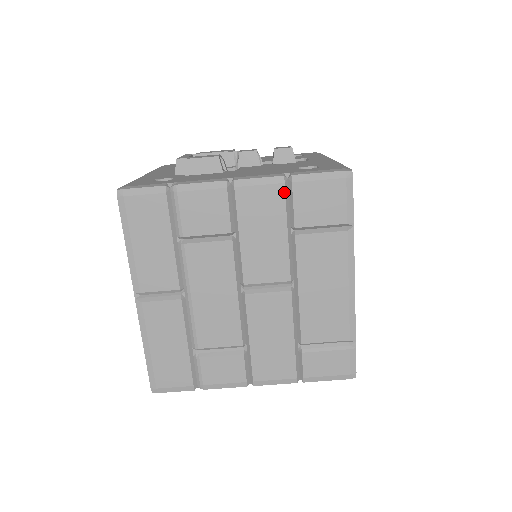
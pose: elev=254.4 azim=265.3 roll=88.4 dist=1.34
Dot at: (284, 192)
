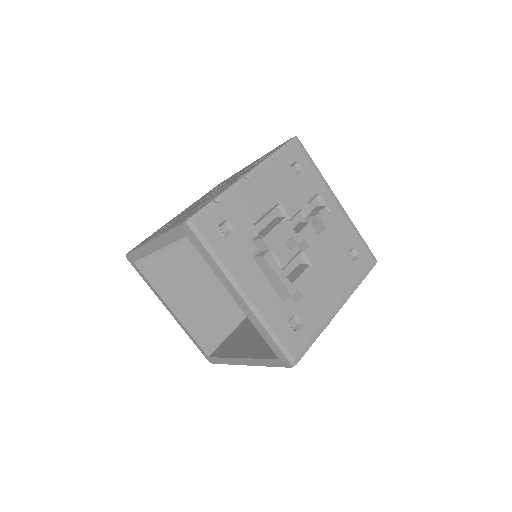
Dot at: occluded
